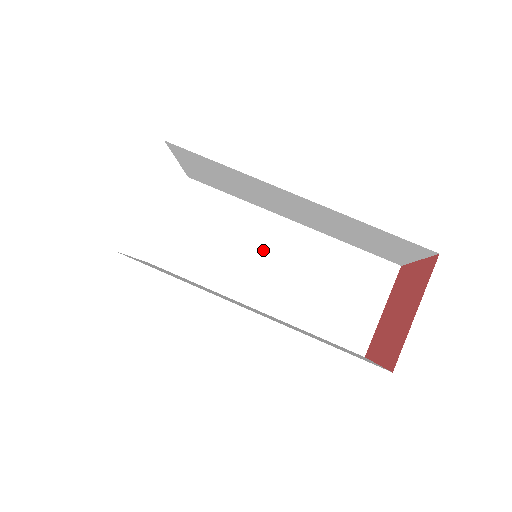
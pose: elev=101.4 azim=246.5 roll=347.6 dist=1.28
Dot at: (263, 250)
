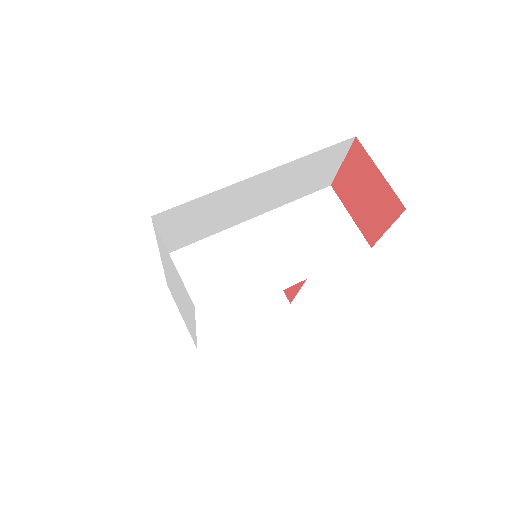
Dot at: (254, 251)
